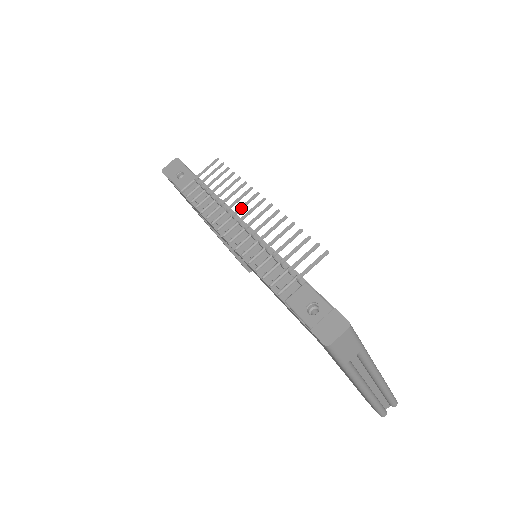
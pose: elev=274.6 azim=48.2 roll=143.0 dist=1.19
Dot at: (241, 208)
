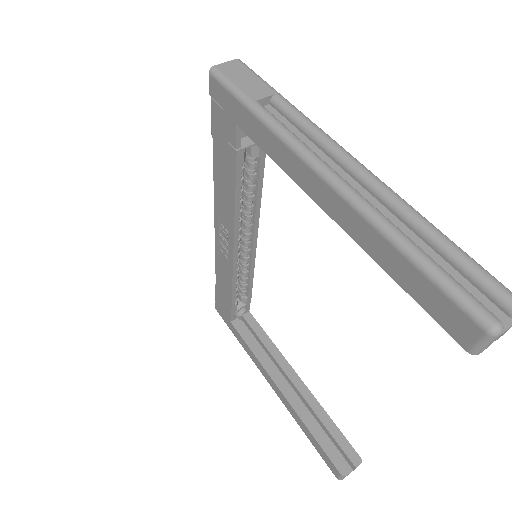
Dot at: occluded
